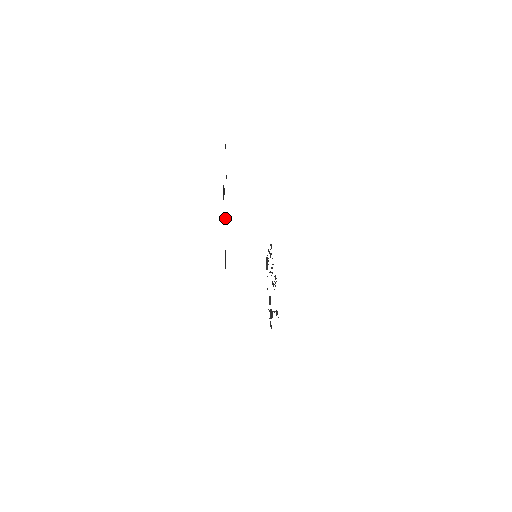
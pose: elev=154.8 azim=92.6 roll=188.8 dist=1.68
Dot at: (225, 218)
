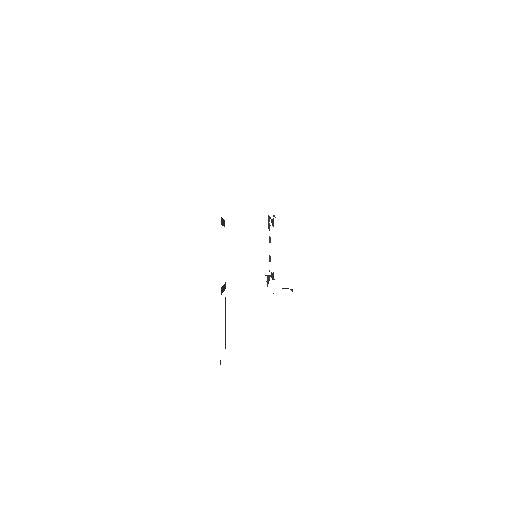
Dot at: (224, 286)
